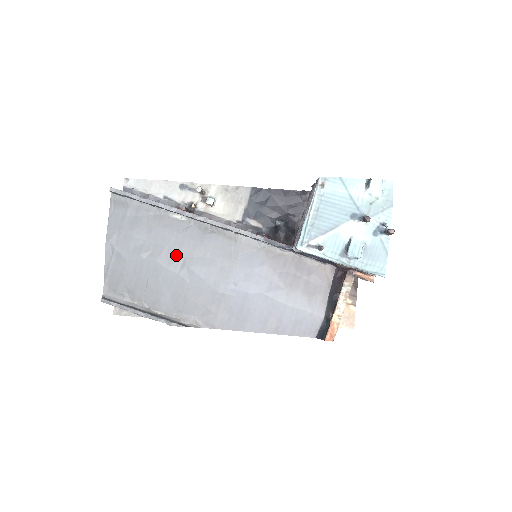
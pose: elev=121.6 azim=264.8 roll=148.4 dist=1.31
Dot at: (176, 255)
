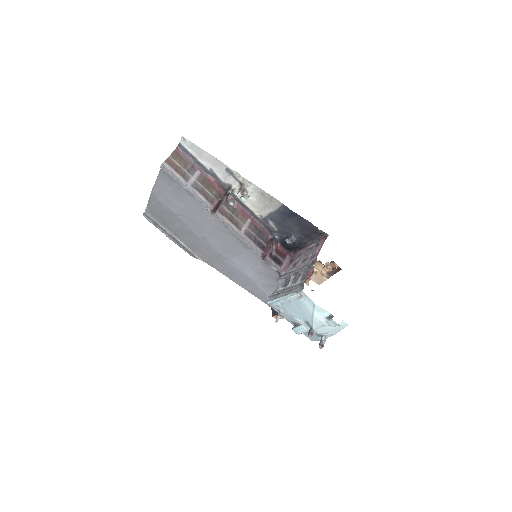
Dot at: (199, 227)
